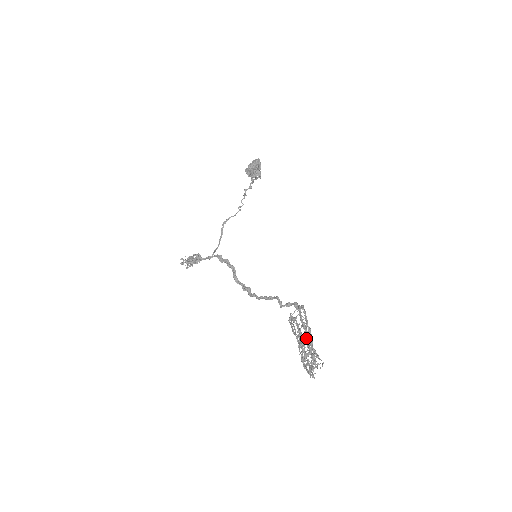
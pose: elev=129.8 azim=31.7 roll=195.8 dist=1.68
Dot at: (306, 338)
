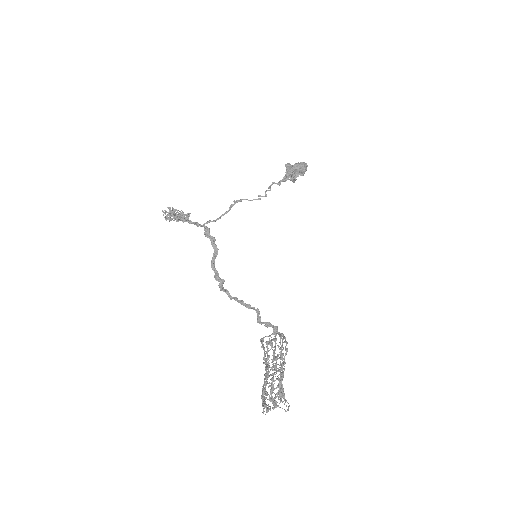
Dot at: (280, 371)
